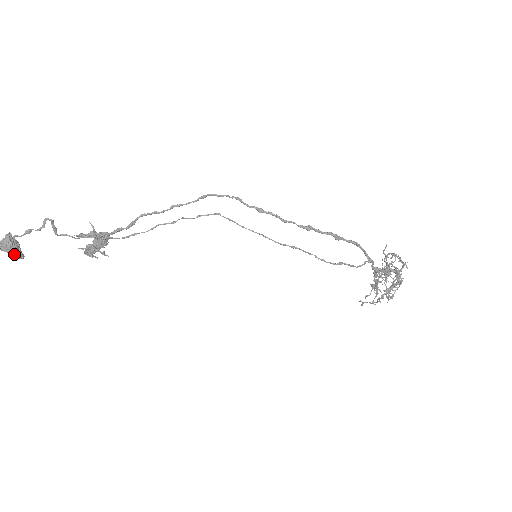
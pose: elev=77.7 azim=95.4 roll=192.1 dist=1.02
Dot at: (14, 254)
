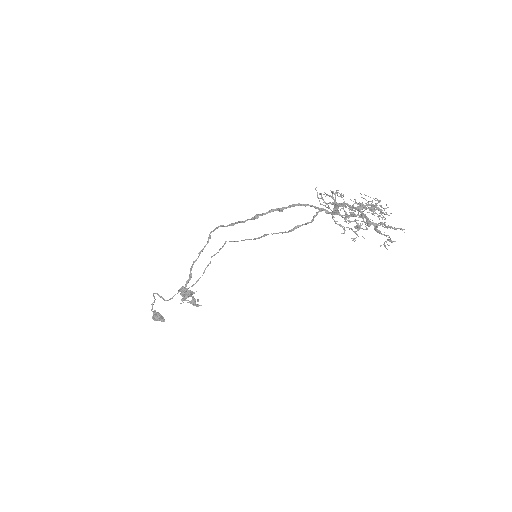
Dot at: (159, 320)
